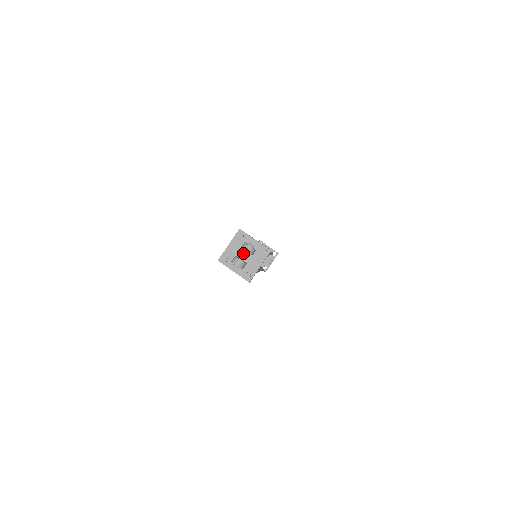
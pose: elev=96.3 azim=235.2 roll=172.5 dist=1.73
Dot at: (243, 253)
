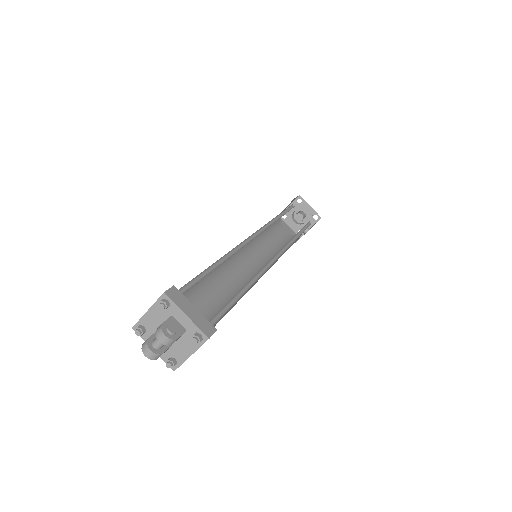
Dot at: (158, 340)
